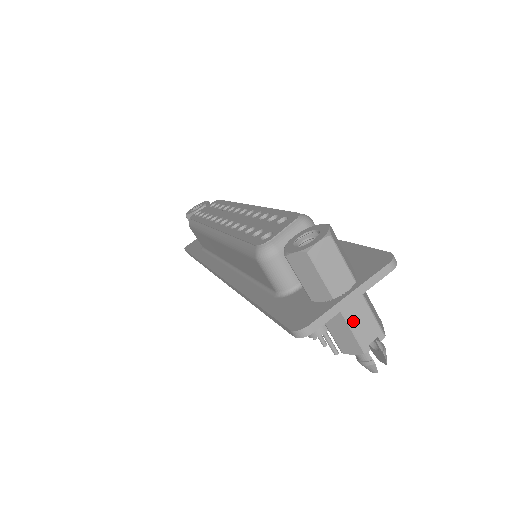
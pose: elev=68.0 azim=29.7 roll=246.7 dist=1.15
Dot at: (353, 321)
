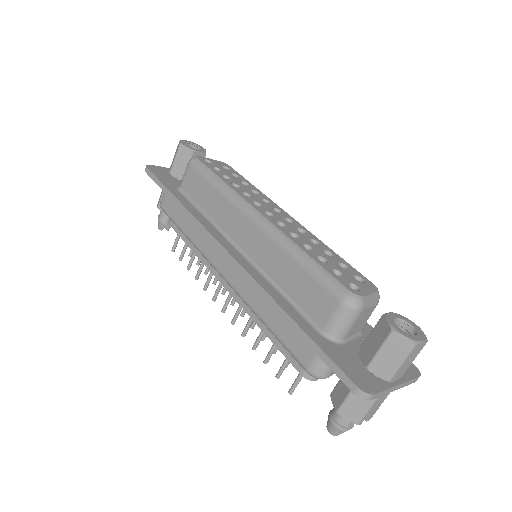
Dot at: (377, 401)
